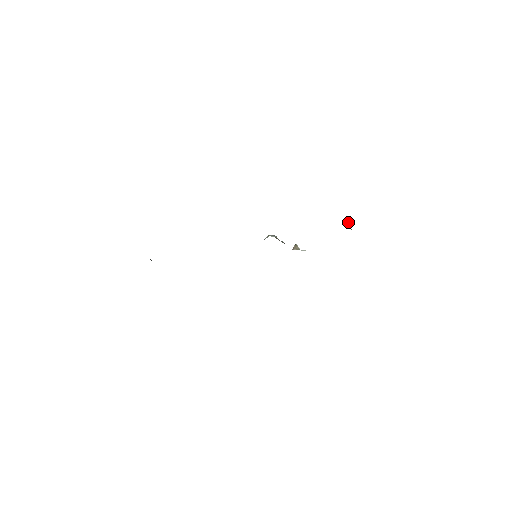
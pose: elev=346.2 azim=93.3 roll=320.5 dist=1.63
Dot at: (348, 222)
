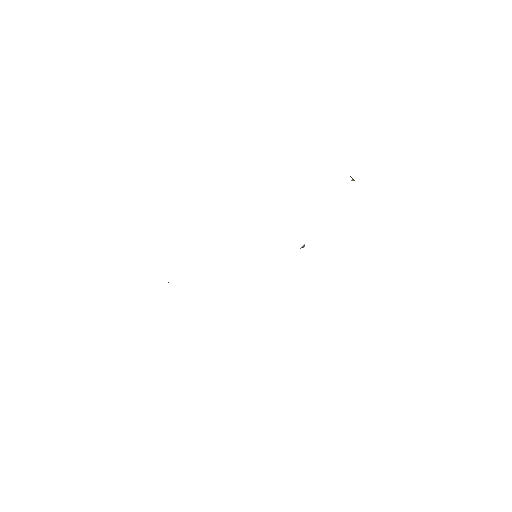
Dot at: (354, 180)
